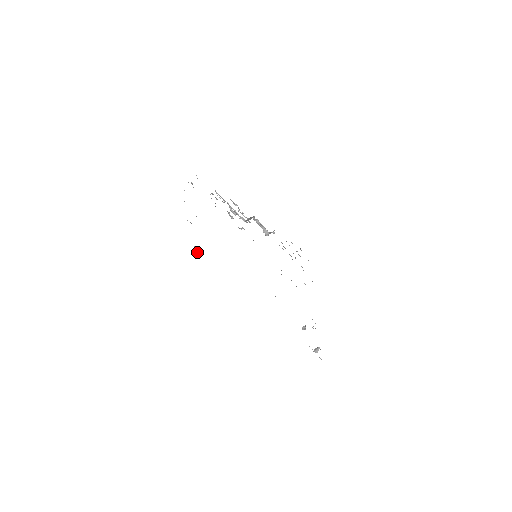
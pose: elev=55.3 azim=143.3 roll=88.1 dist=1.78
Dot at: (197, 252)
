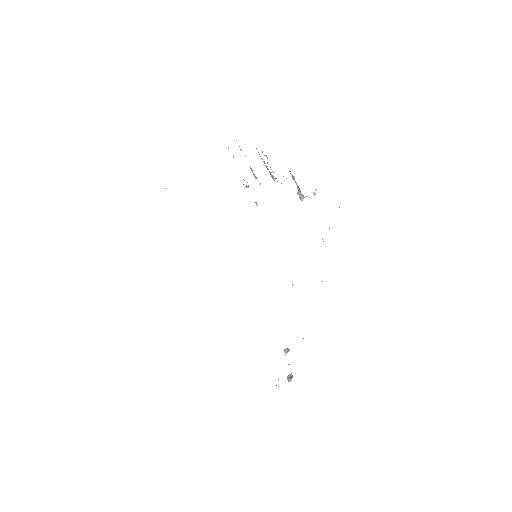
Dot at: occluded
